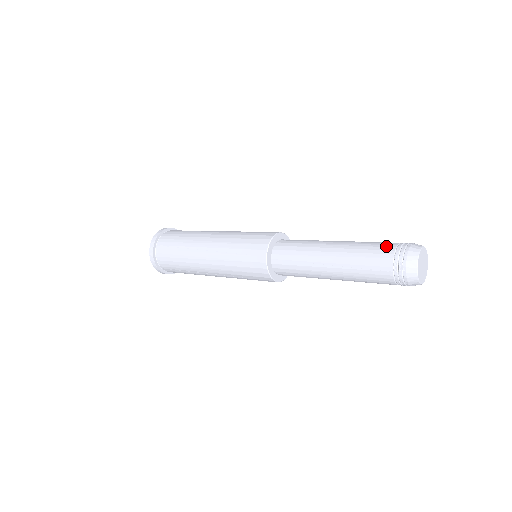
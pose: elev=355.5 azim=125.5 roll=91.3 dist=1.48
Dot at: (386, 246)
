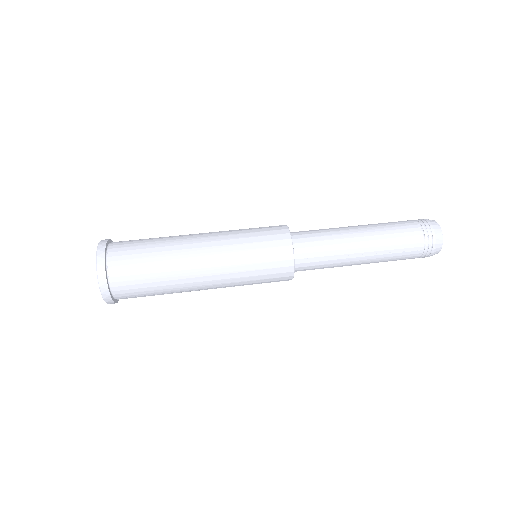
Dot at: (412, 227)
